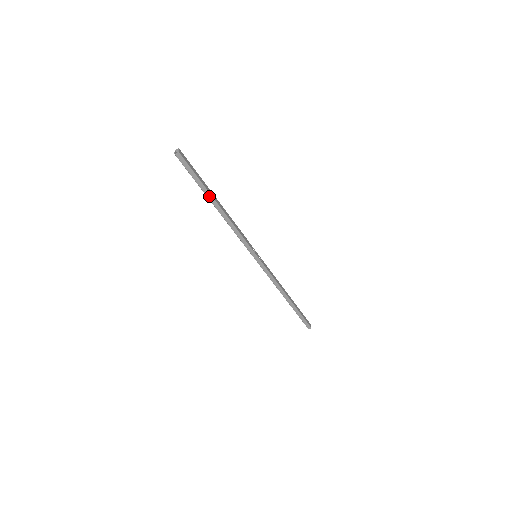
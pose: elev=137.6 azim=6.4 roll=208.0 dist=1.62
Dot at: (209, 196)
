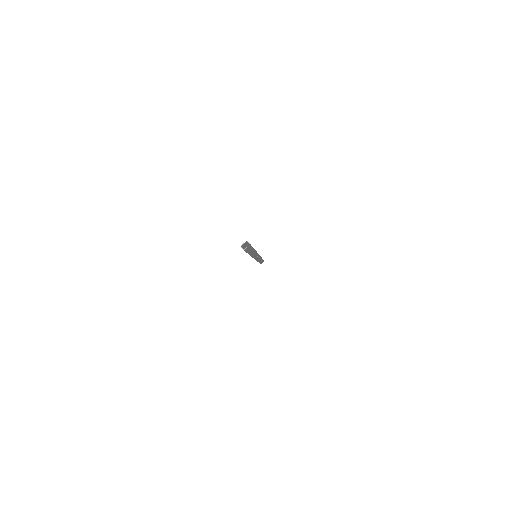
Dot at: occluded
